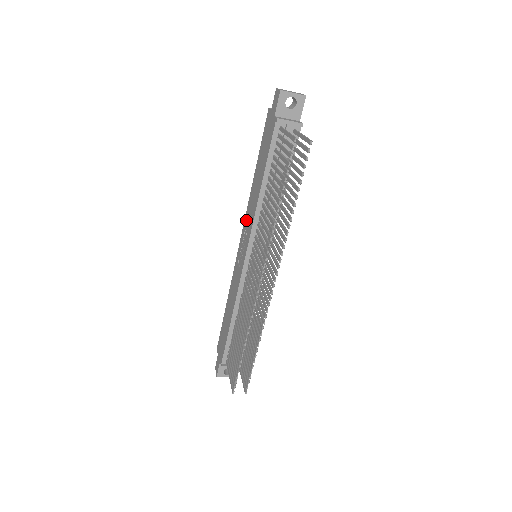
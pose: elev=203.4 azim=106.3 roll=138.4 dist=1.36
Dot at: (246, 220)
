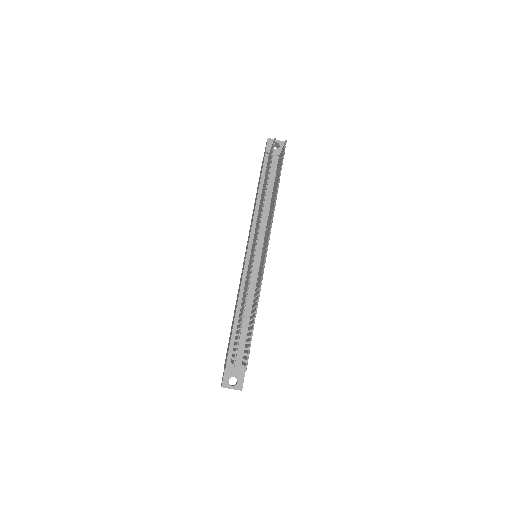
Dot at: (248, 236)
